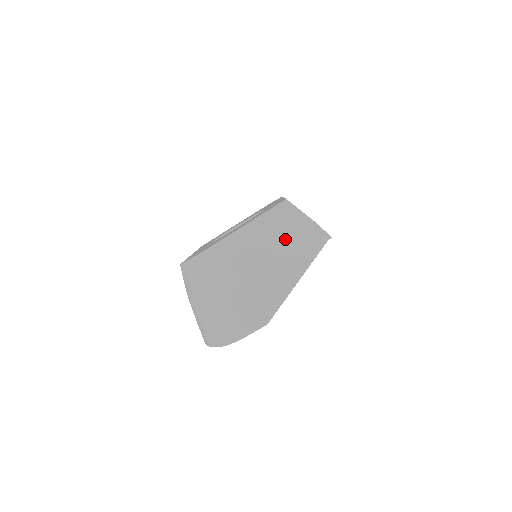
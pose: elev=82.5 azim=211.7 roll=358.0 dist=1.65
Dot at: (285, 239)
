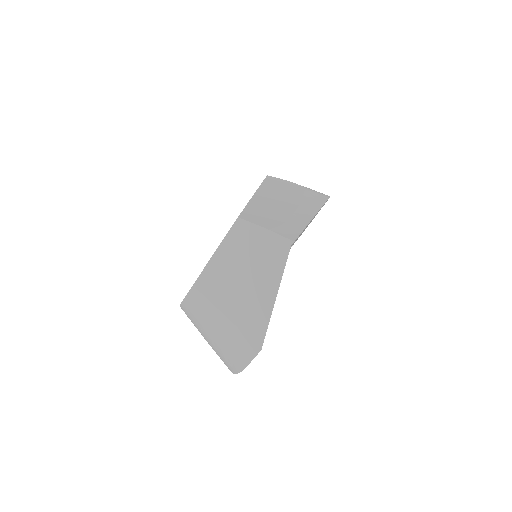
Dot at: (250, 260)
